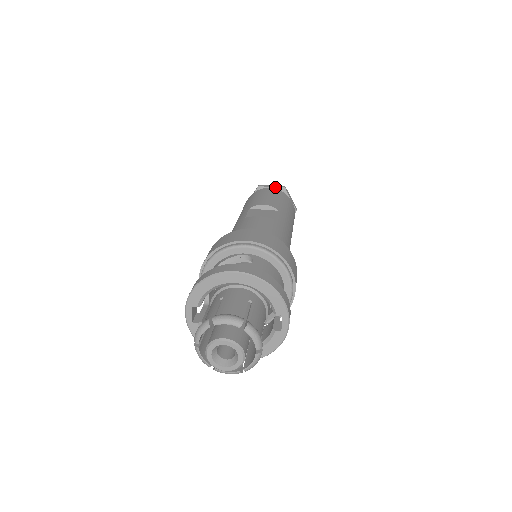
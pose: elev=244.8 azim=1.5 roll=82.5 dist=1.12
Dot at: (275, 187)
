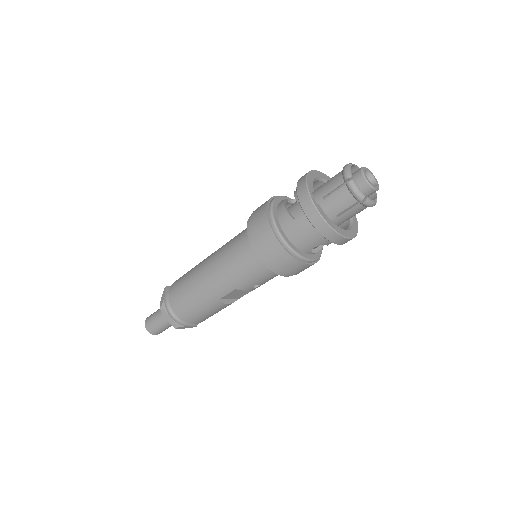
Dot at: occluded
